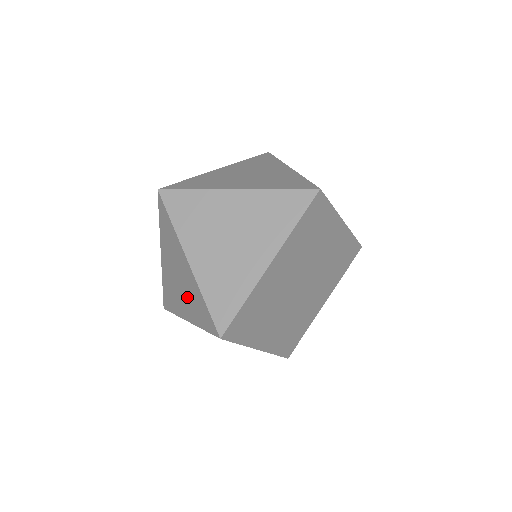
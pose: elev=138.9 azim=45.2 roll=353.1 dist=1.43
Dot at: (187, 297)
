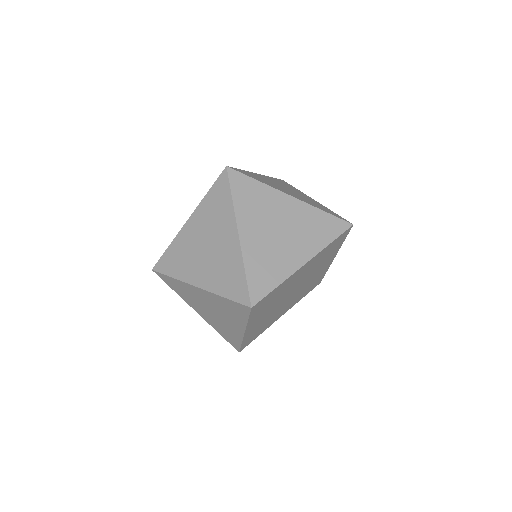
Dot at: (213, 265)
